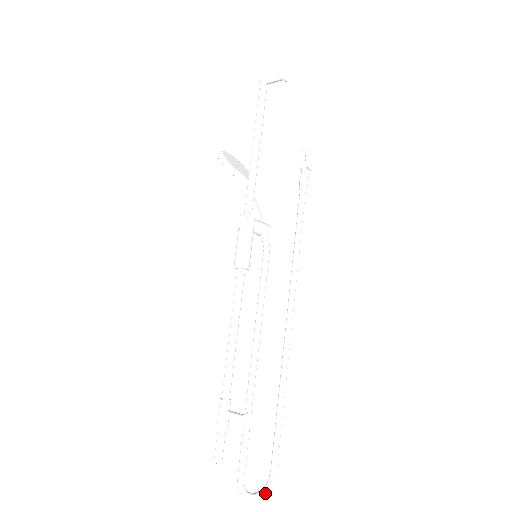
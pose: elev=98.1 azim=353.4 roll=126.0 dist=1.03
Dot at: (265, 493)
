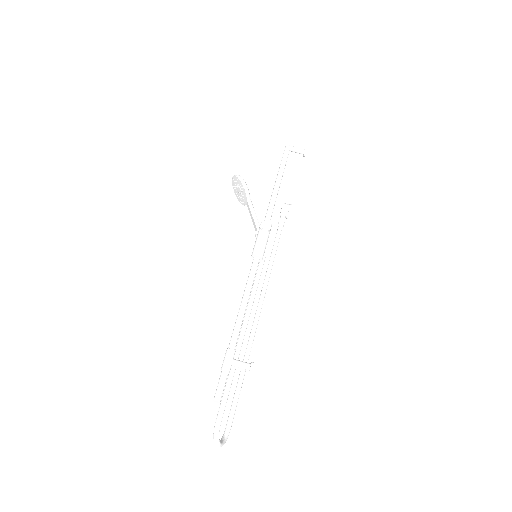
Dot at: (224, 443)
